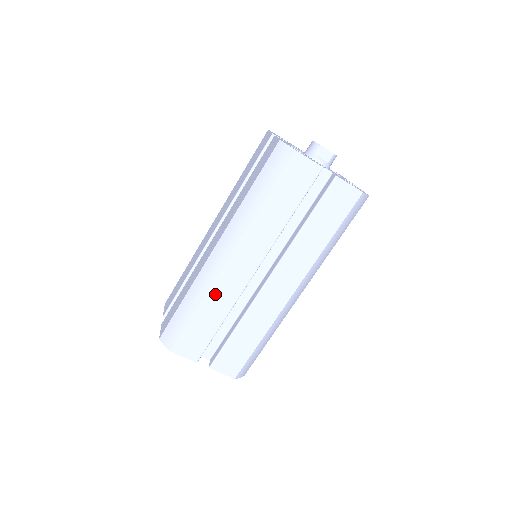
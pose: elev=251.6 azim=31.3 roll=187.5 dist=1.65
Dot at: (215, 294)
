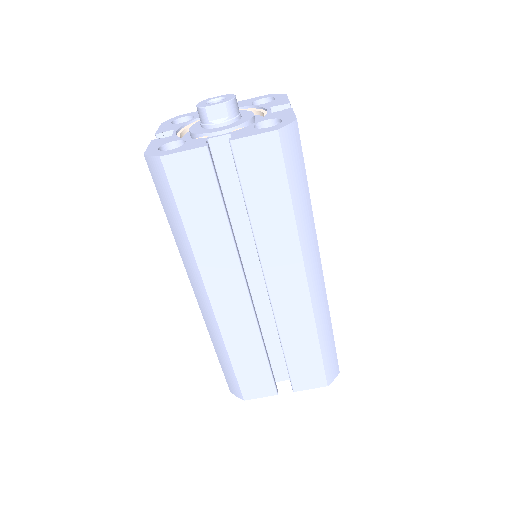
Dot at: (232, 335)
